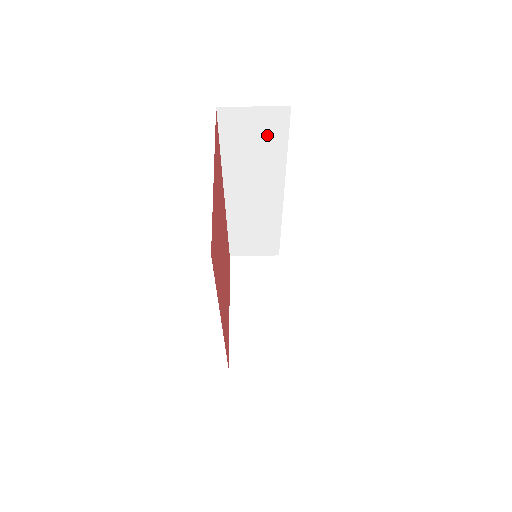
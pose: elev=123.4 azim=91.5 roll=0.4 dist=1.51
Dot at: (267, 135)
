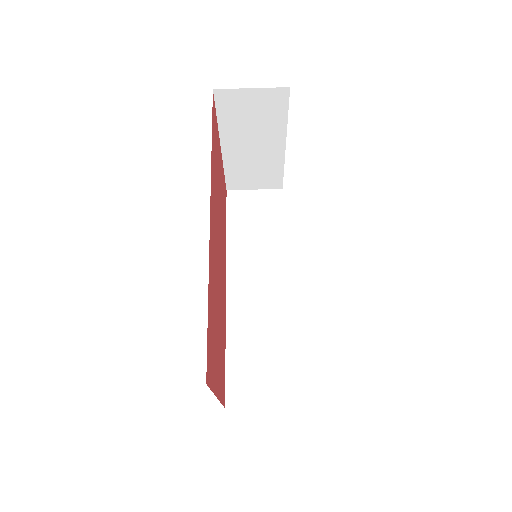
Dot at: occluded
